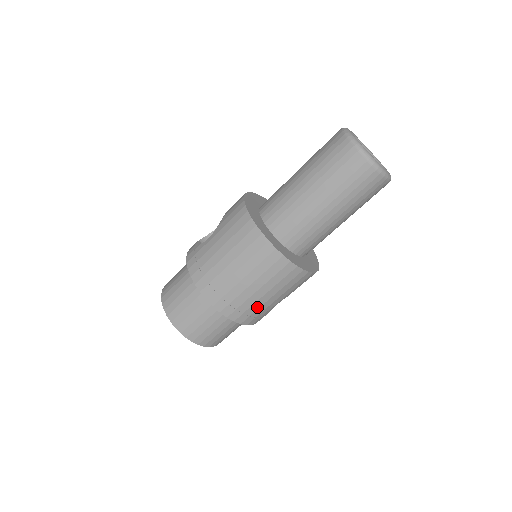
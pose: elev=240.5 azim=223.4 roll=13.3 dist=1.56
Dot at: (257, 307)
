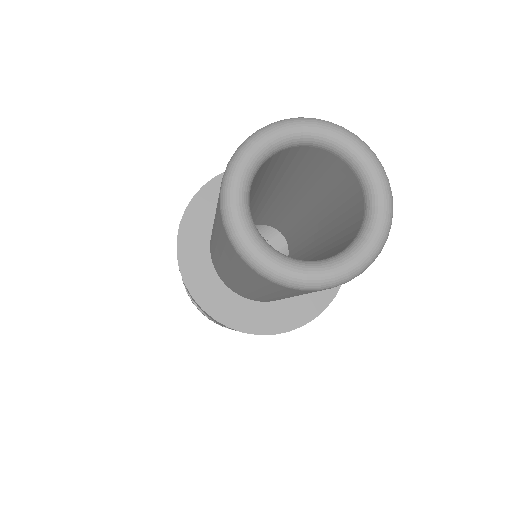
Dot at: occluded
